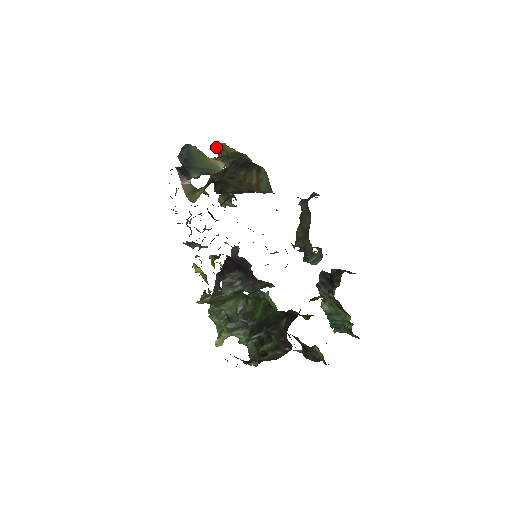
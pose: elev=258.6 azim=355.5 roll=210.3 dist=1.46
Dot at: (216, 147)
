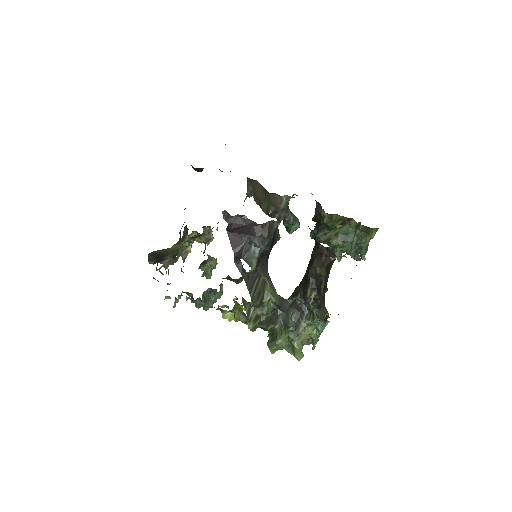
Dot at: occluded
